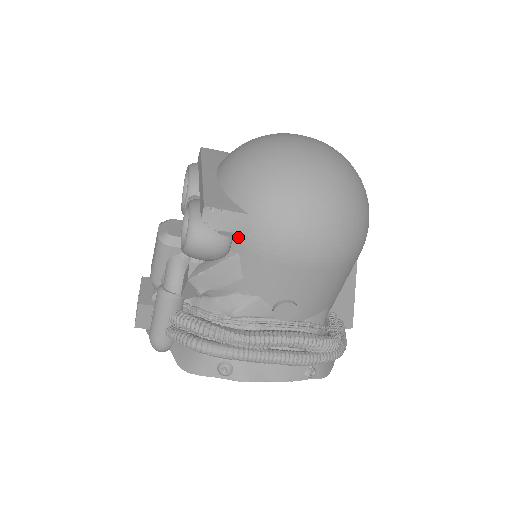
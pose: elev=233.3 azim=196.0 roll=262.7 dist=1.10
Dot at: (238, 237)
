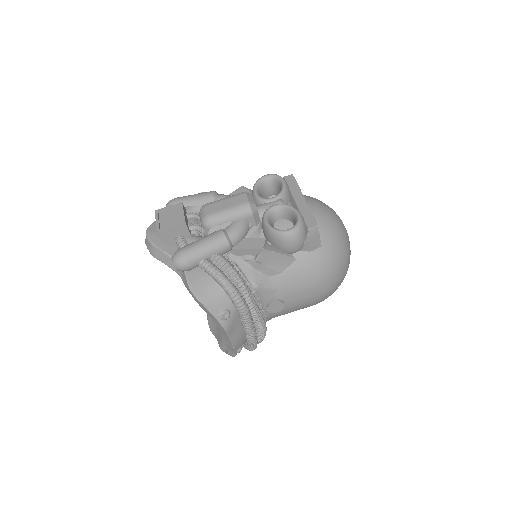
Dot at: (306, 252)
